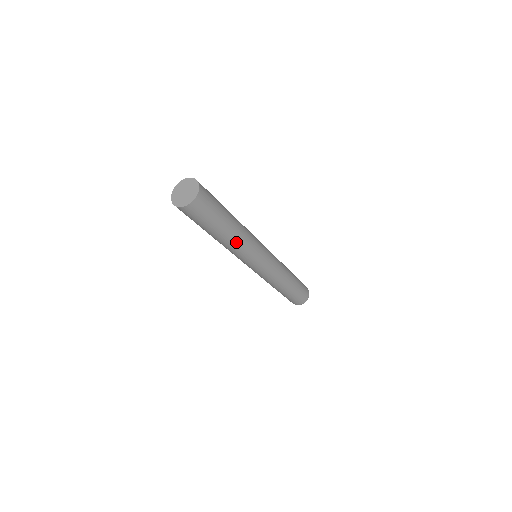
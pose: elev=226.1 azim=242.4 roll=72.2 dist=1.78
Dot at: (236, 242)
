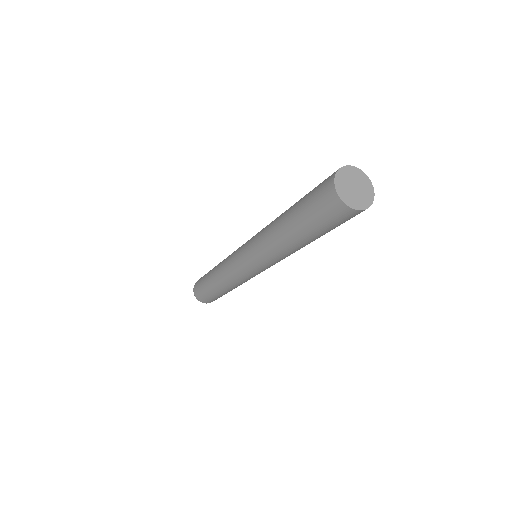
Dot at: (297, 250)
